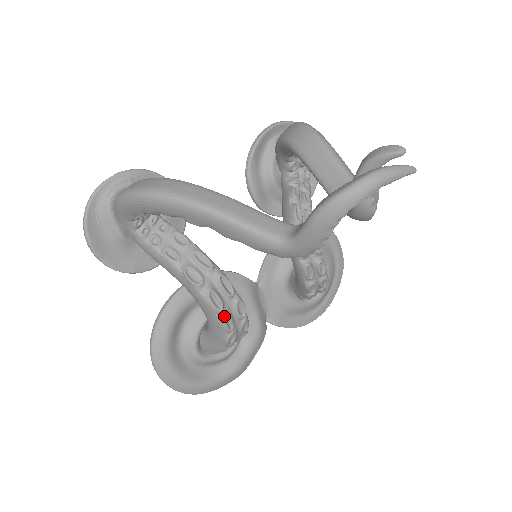
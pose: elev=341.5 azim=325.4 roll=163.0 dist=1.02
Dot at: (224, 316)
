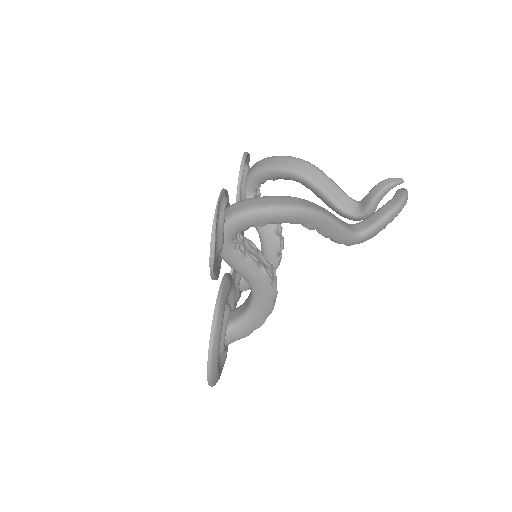
Dot at: (275, 301)
